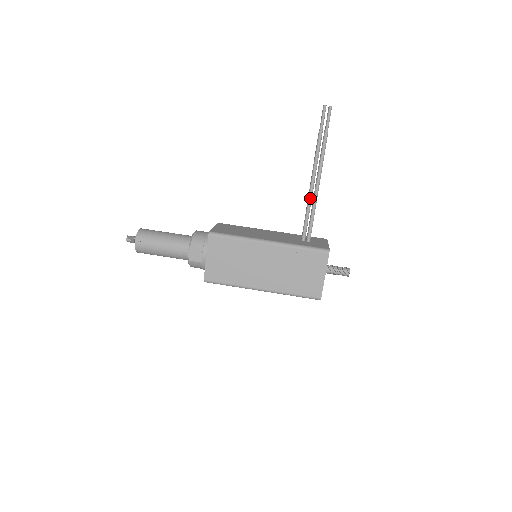
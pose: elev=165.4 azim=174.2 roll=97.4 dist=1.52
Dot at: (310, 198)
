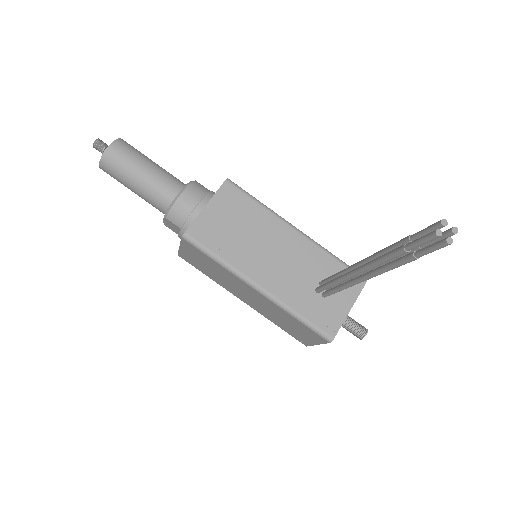
Dot at: (344, 280)
